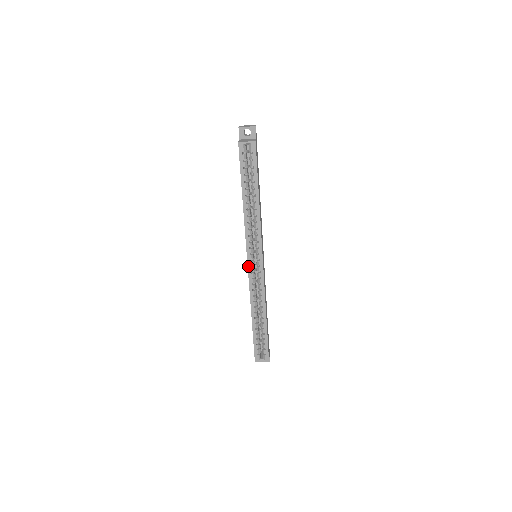
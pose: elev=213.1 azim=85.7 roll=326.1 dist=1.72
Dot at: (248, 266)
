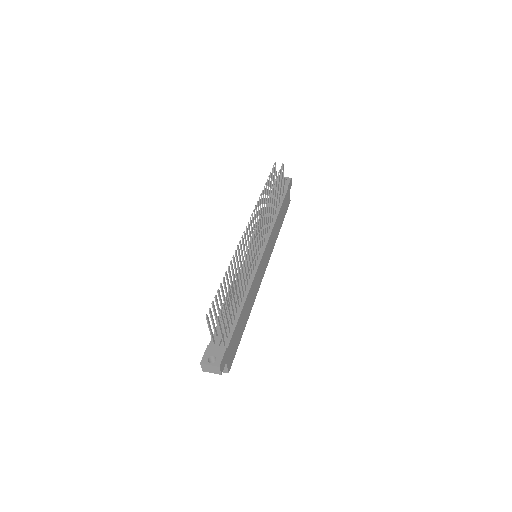
Dot at: occluded
